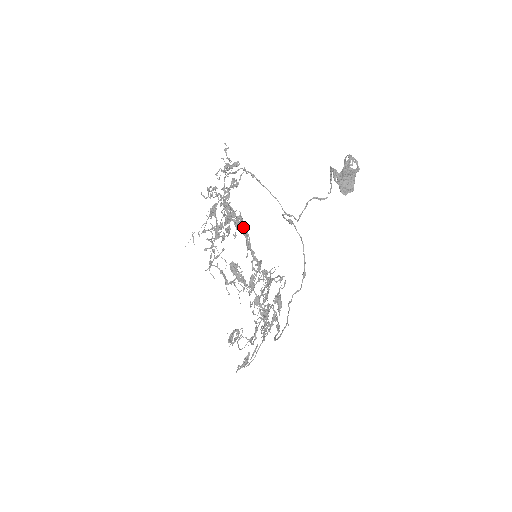
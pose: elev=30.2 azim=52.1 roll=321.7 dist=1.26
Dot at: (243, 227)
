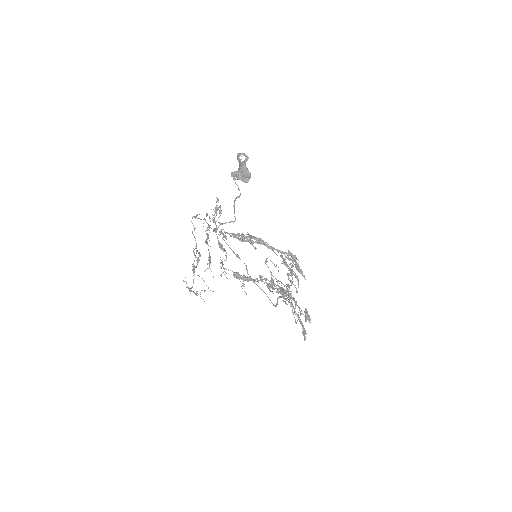
Dot at: (257, 239)
